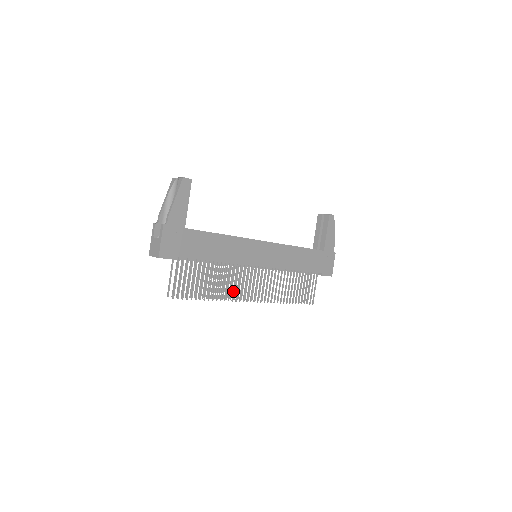
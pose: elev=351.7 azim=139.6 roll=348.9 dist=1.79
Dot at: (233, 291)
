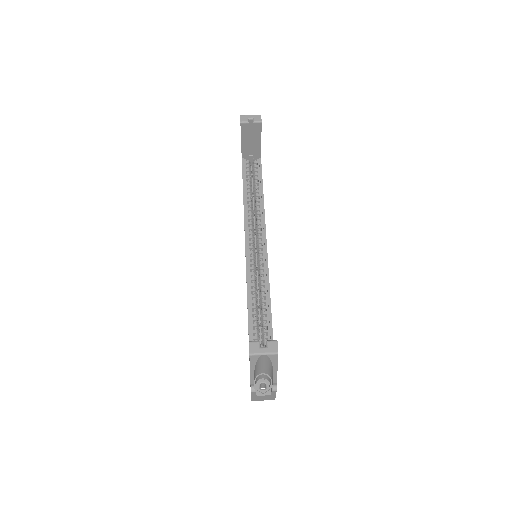
Dot at: occluded
